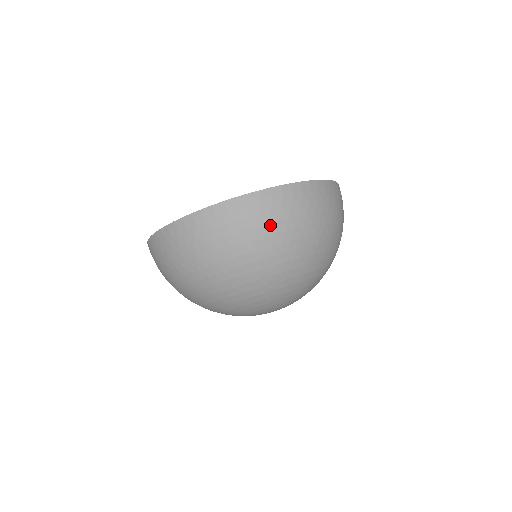
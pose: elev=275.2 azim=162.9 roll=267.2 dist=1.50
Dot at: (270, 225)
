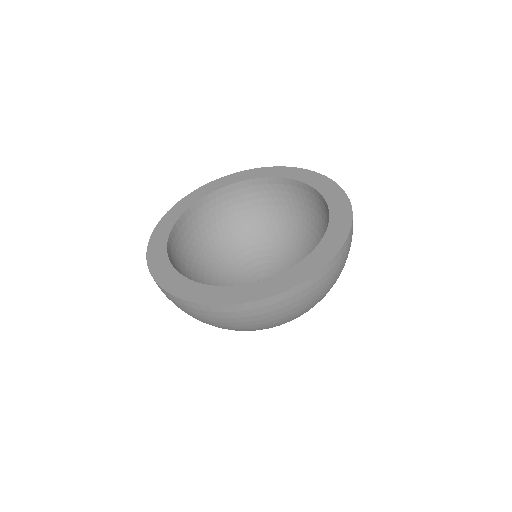
Dot at: (341, 270)
